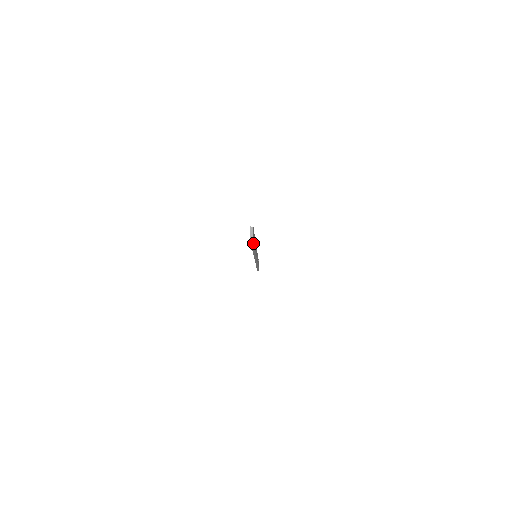
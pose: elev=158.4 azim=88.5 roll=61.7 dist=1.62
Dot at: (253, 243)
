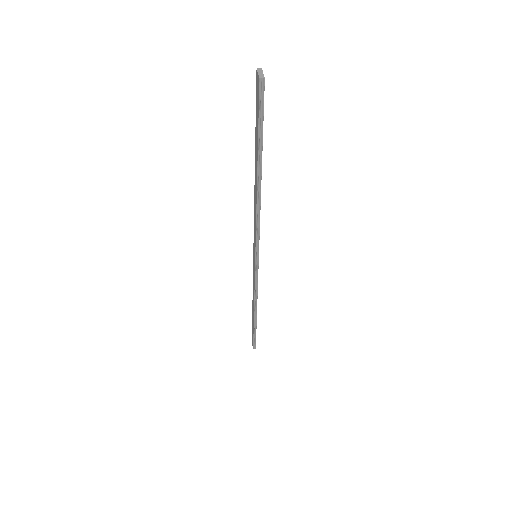
Dot at: (262, 114)
